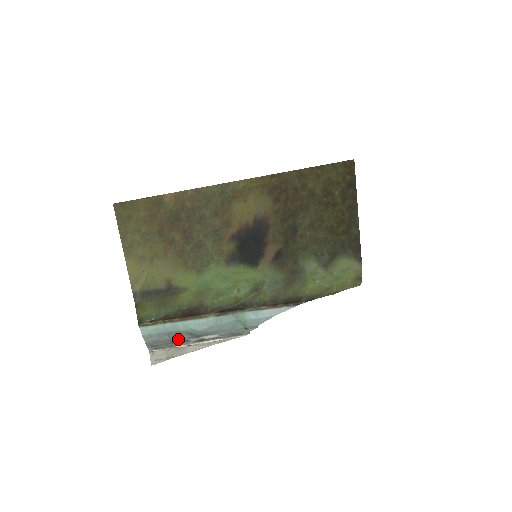
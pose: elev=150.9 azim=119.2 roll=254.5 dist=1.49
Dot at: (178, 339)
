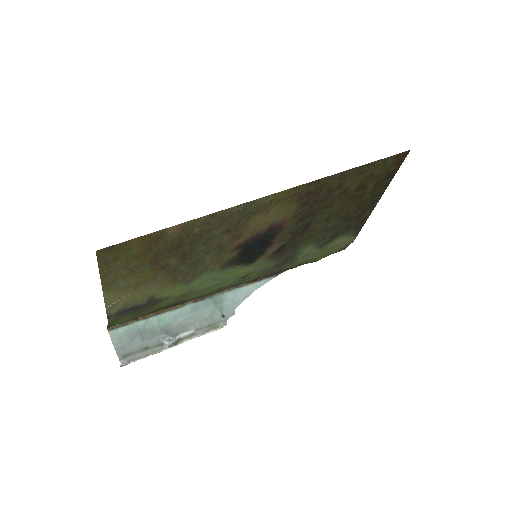
Dot at: (152, 341)
